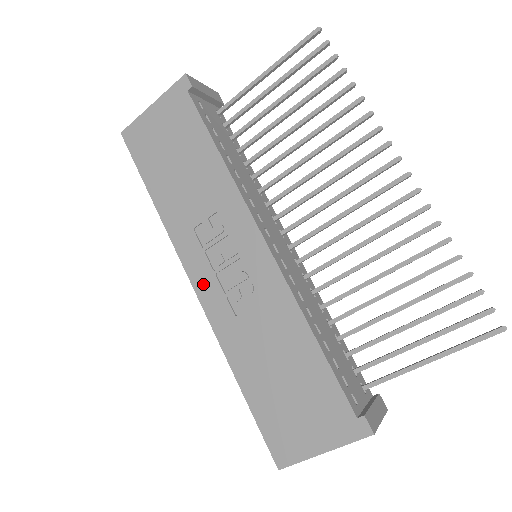
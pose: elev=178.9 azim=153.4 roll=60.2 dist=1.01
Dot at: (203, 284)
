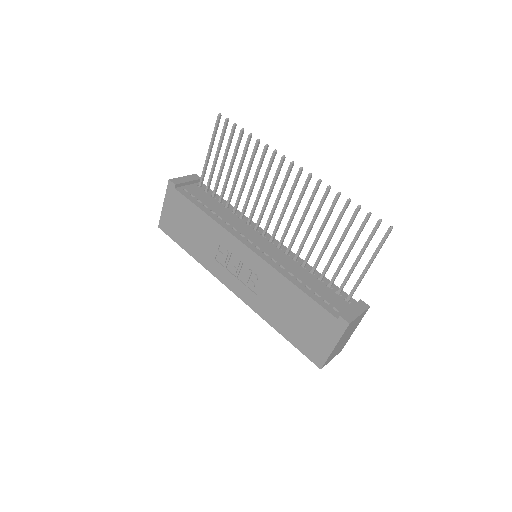
Dot at: (235, 287)
